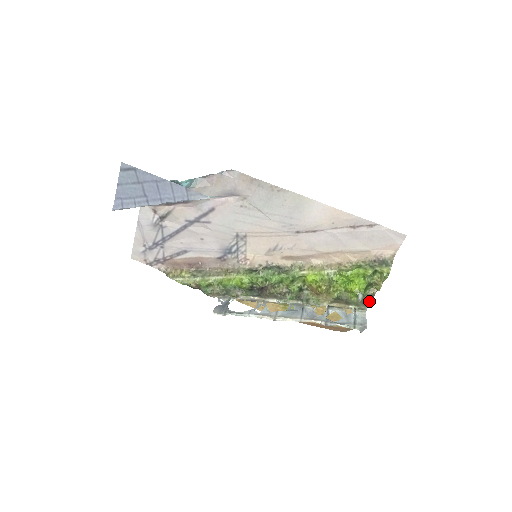
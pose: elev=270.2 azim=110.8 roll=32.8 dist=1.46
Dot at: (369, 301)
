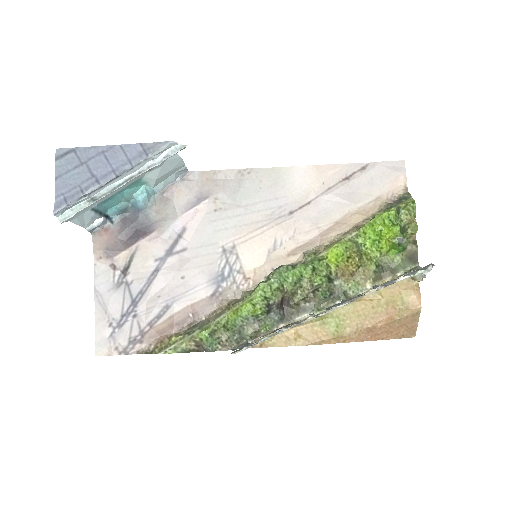
Dot at: (415, 253)
